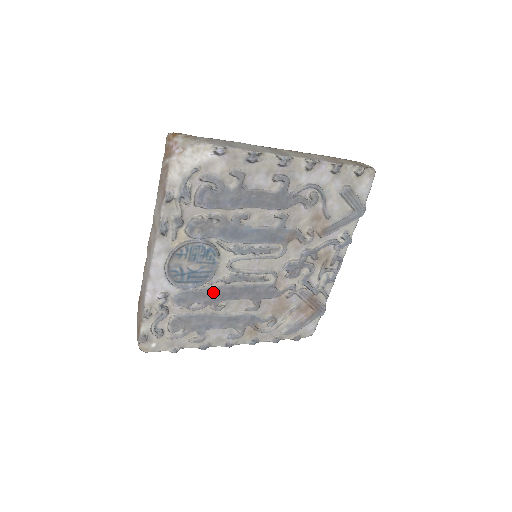
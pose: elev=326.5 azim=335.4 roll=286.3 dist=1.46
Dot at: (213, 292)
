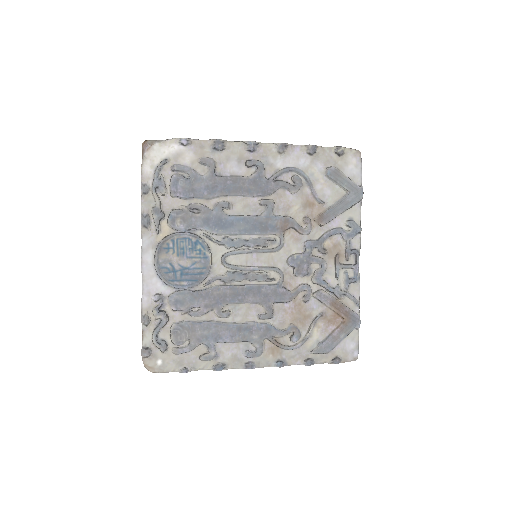
Dot at: (212, 293)
